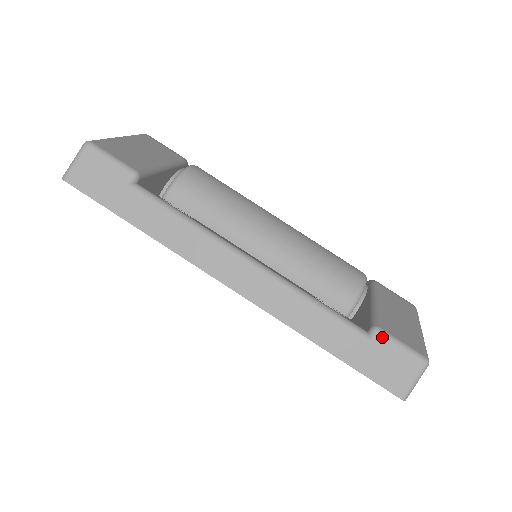
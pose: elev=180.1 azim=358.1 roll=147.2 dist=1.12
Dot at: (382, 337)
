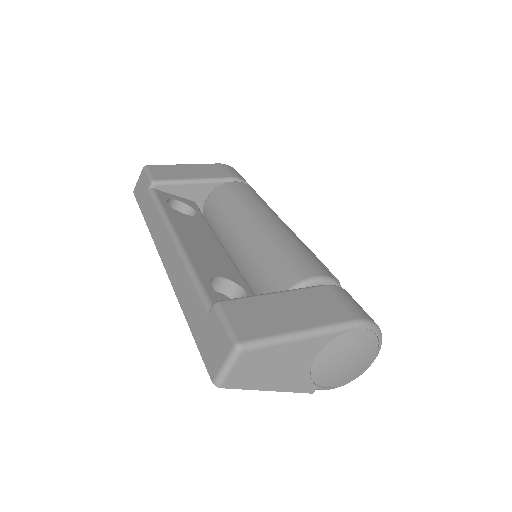
Dot at: (215, 311)
